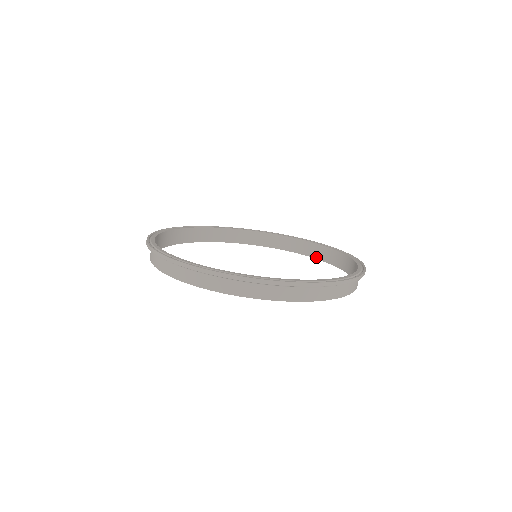
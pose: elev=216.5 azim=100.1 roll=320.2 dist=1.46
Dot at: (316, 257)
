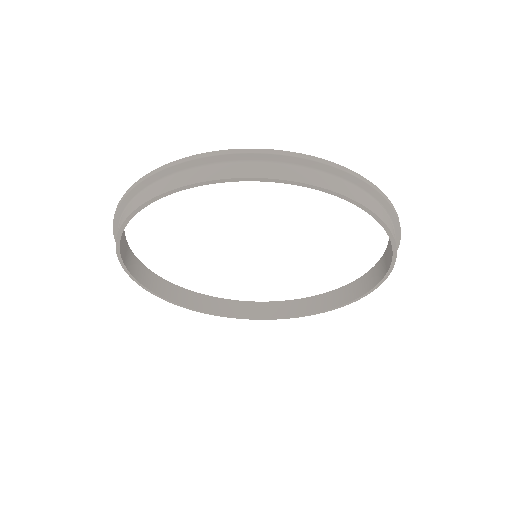
Dot at: (340, 304)
